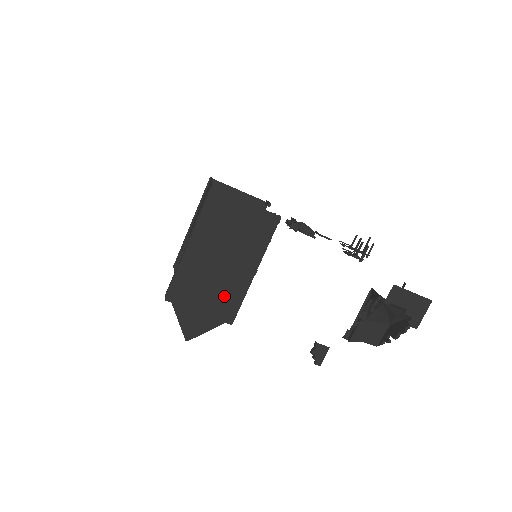
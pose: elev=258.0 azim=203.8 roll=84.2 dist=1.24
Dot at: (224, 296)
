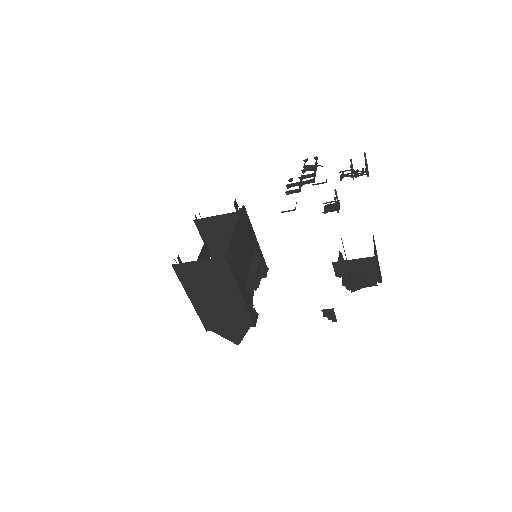
Dot at: (236, 314)
